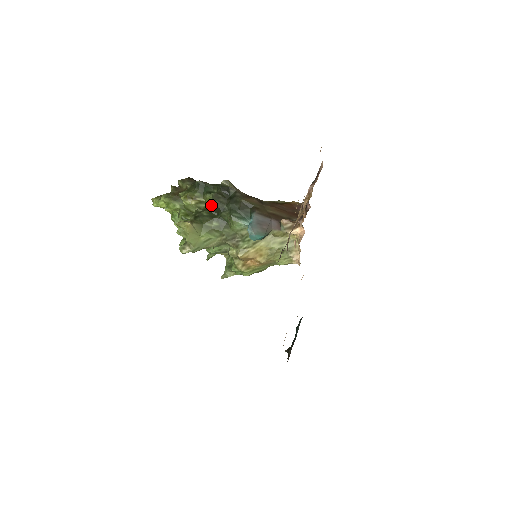
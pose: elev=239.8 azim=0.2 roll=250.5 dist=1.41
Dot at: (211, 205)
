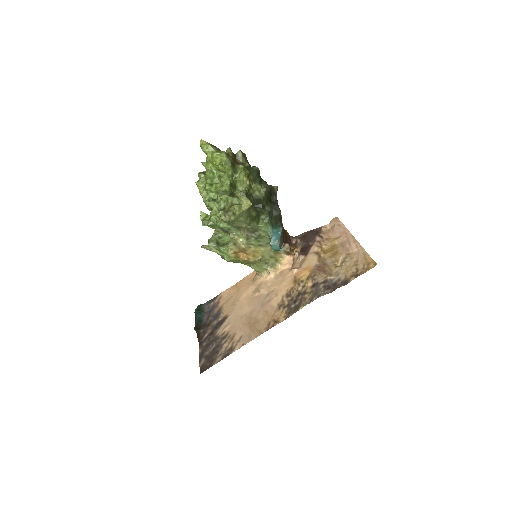
Dot at: (259, 197)
